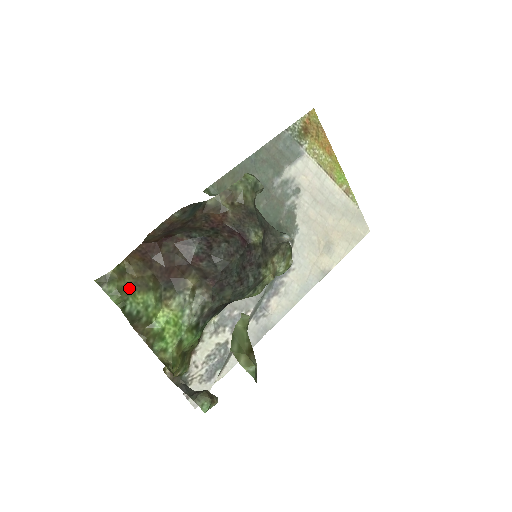
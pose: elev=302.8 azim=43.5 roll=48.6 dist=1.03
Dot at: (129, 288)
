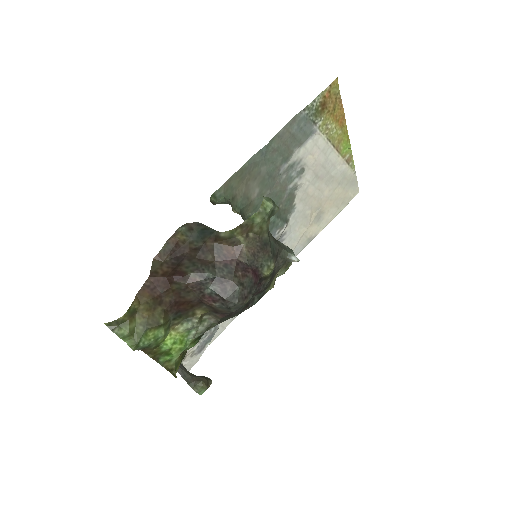
Dot at: (141, 329)
